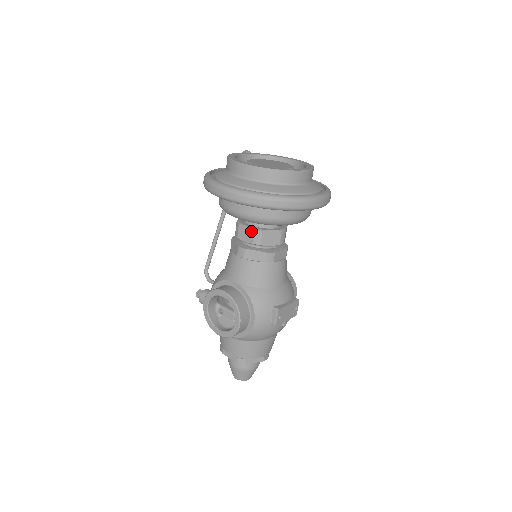
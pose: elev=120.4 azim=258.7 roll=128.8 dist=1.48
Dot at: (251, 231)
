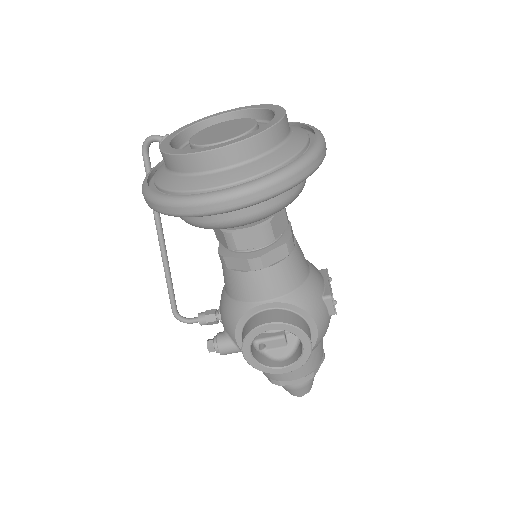
Dot at: (255, 231)
